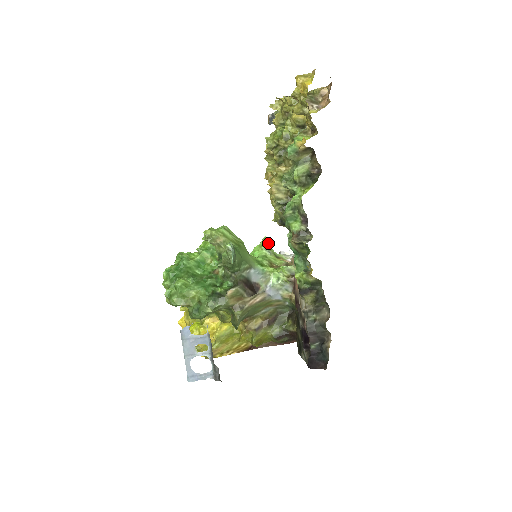
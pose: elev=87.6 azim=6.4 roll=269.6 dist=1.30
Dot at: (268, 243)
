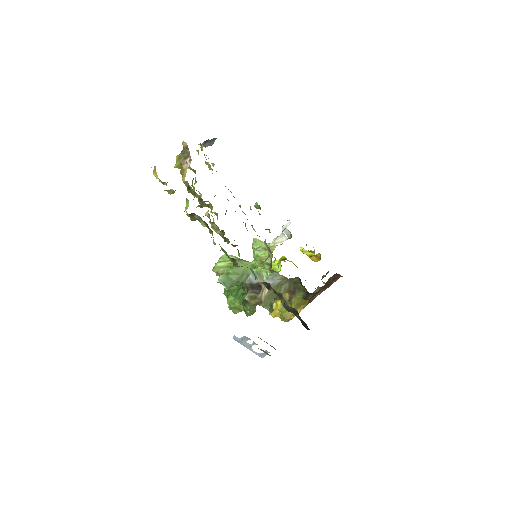
Dot at: (257, 242)
